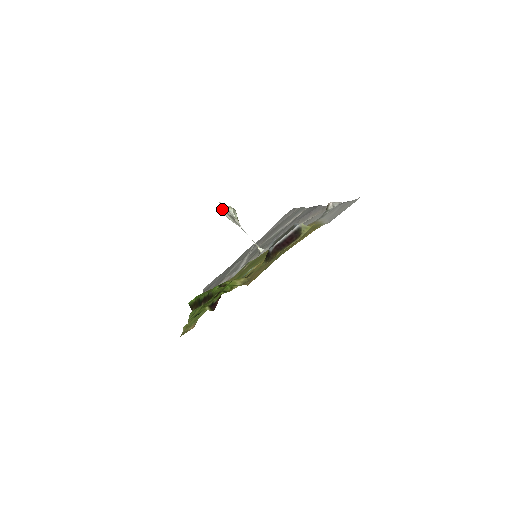
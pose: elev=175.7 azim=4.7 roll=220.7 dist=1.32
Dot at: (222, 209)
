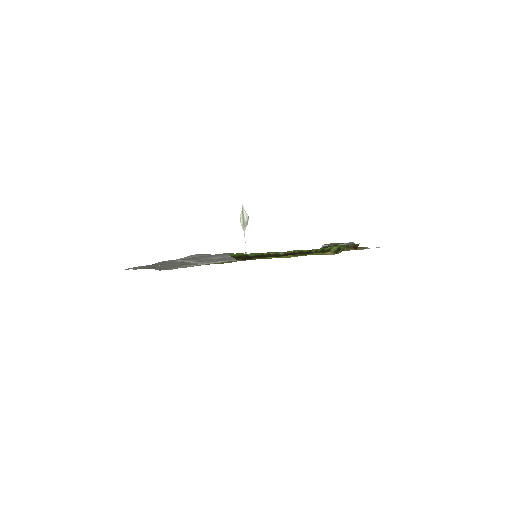
Dot at: (241, 211)
